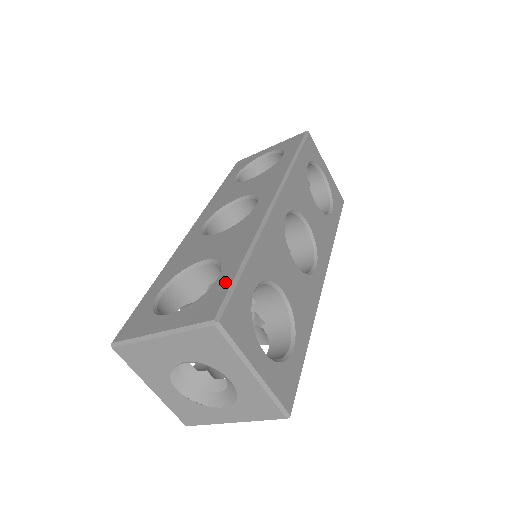
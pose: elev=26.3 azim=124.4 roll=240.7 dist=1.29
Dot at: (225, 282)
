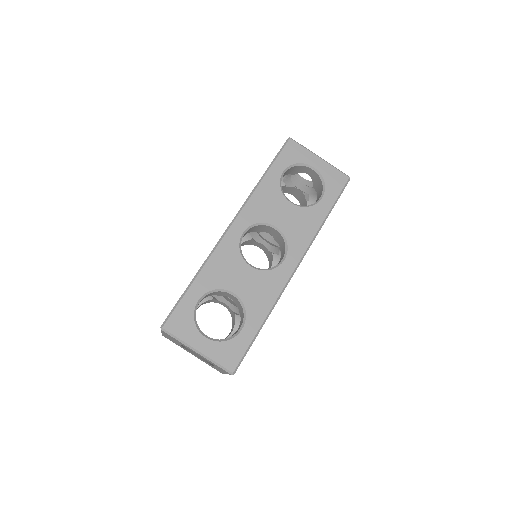
Dot at: occluded
